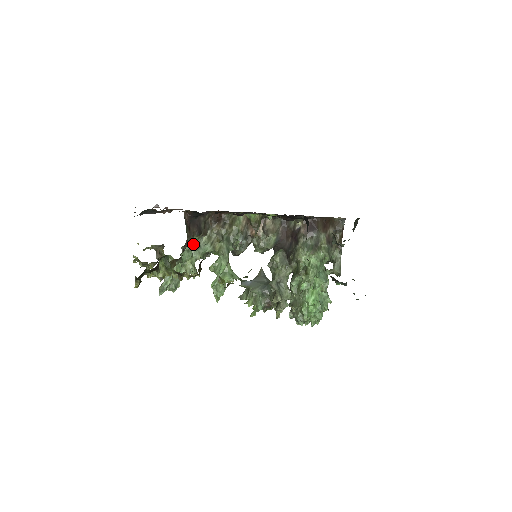
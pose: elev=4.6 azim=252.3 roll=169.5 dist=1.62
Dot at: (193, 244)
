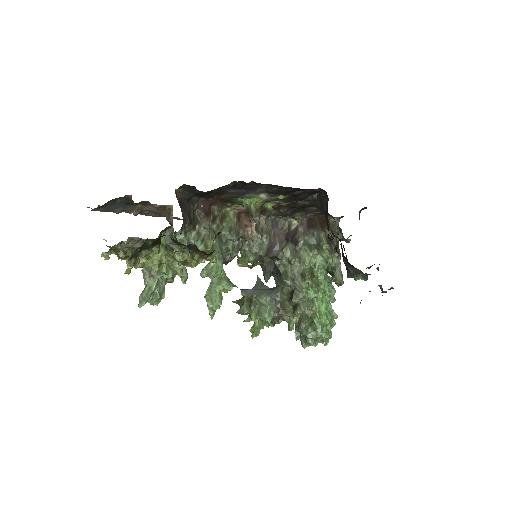
Dot at: occluded
